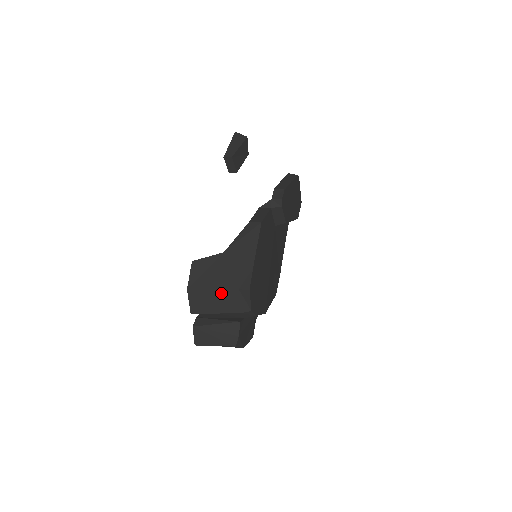
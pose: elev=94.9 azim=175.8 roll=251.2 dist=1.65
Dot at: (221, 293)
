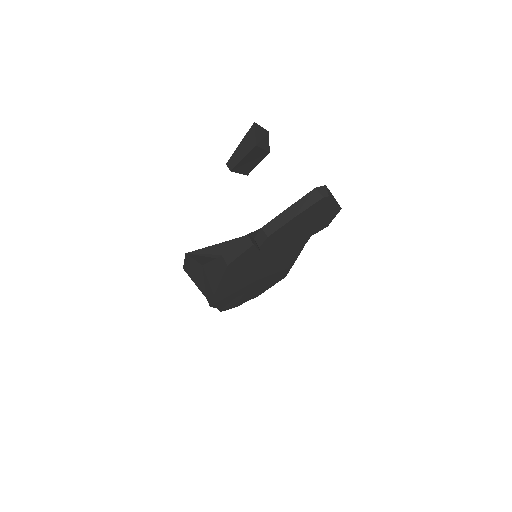
Dot at: occluded
